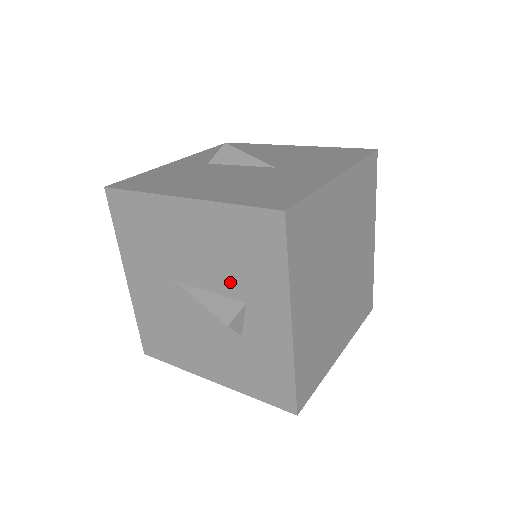
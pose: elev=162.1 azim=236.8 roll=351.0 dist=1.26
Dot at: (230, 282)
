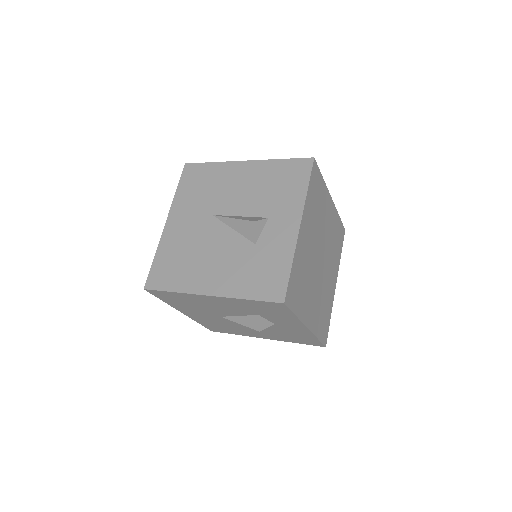
Dot at: (261, 206)
